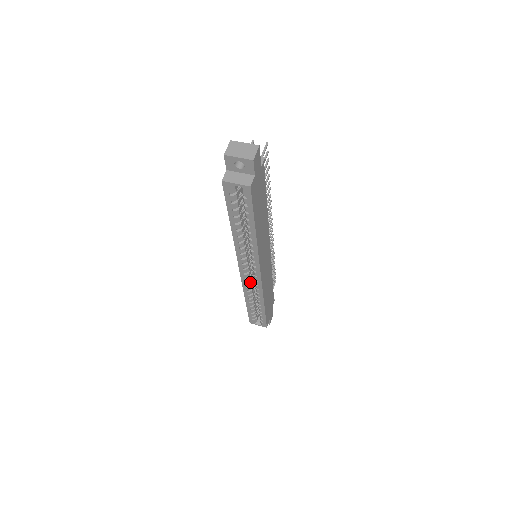
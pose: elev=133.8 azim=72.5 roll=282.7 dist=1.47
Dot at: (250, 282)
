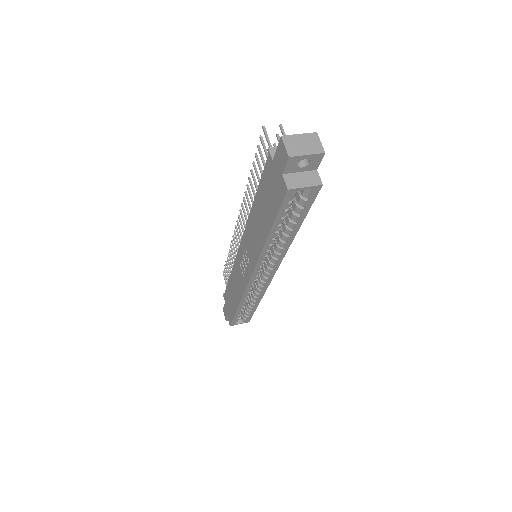
Dot at: (253, 286)
